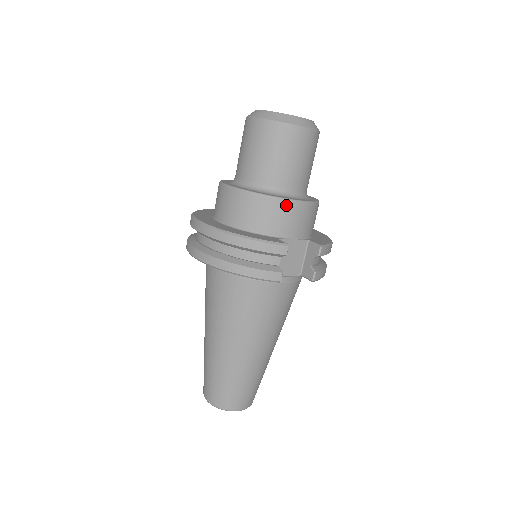
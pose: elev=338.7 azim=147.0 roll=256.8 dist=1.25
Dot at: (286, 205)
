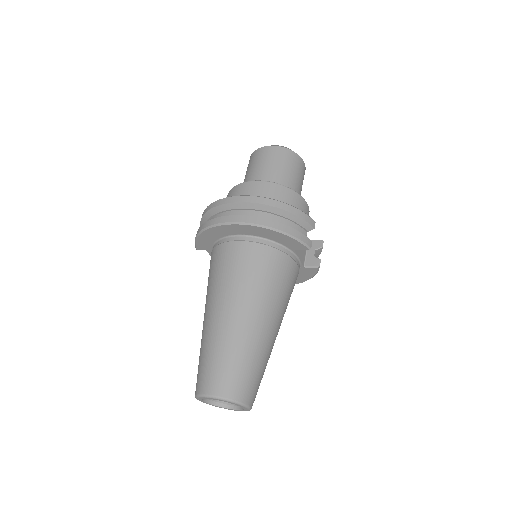
Dot at: (302, 201)
